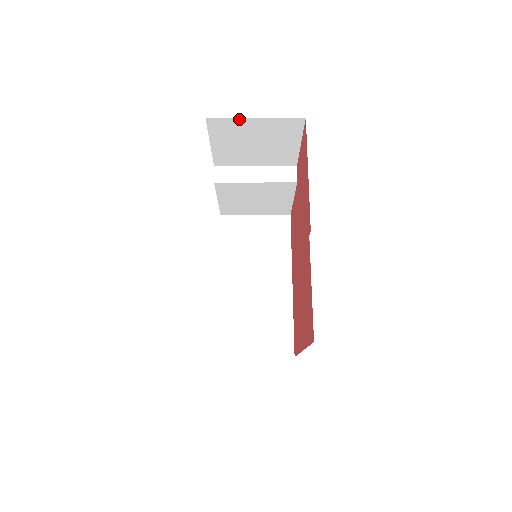
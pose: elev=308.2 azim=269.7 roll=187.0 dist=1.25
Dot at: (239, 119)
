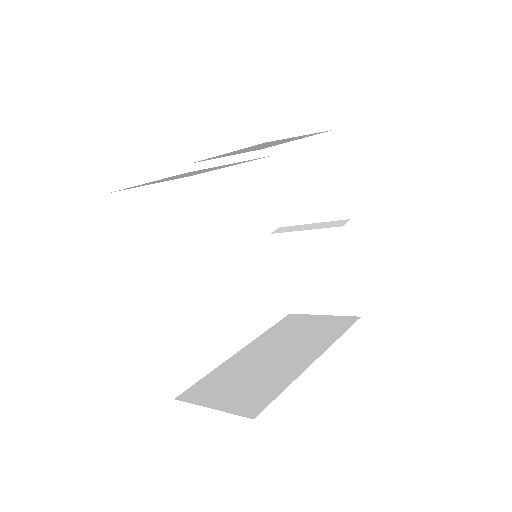
Dot at: (284, 145)
